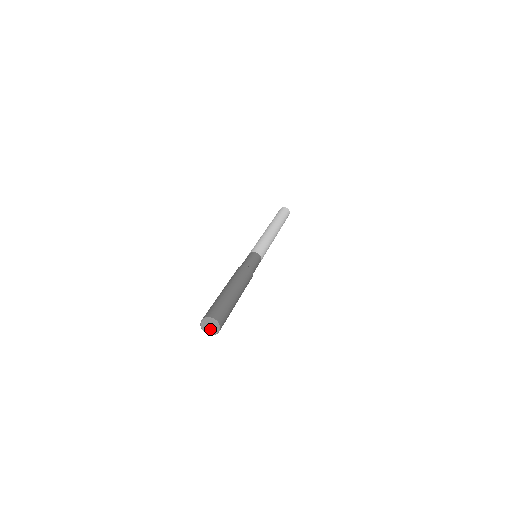
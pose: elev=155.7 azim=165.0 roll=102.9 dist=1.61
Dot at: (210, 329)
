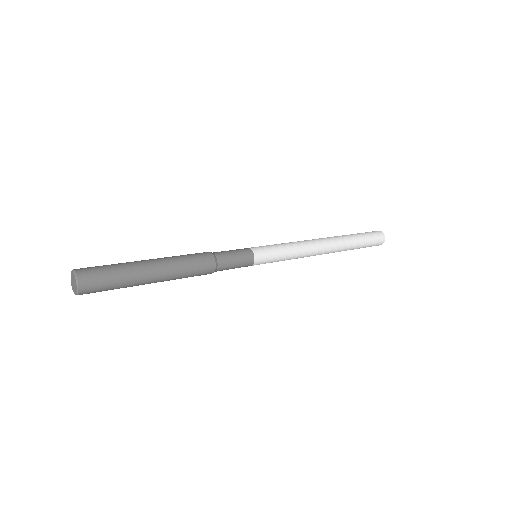
Dot at: (74, 286)
